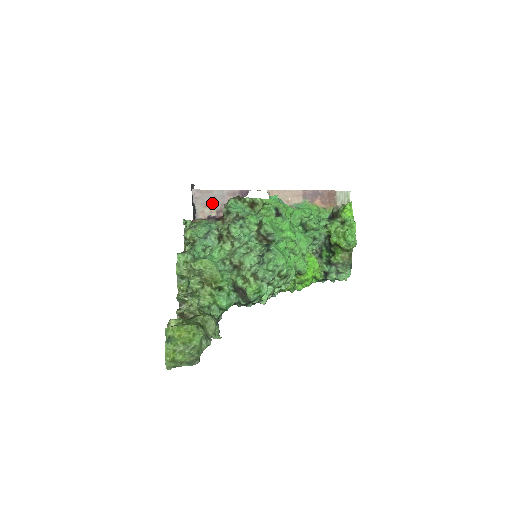
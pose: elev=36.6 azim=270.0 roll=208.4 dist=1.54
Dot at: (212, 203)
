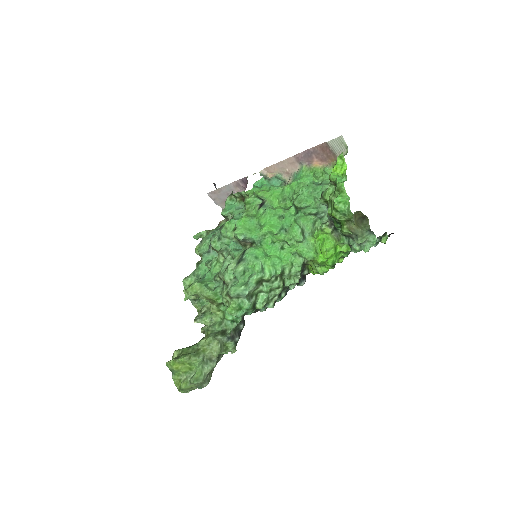
Dot at: occluded
